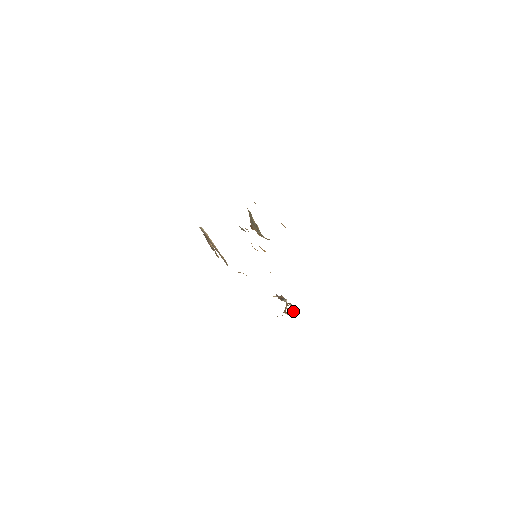
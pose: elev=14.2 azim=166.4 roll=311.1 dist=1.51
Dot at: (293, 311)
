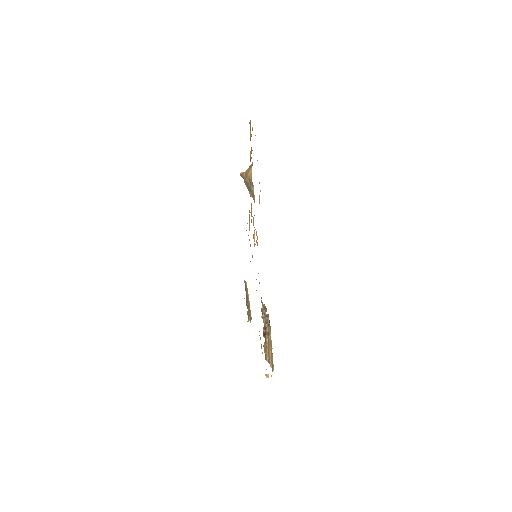
Dot at: (262, 310)
